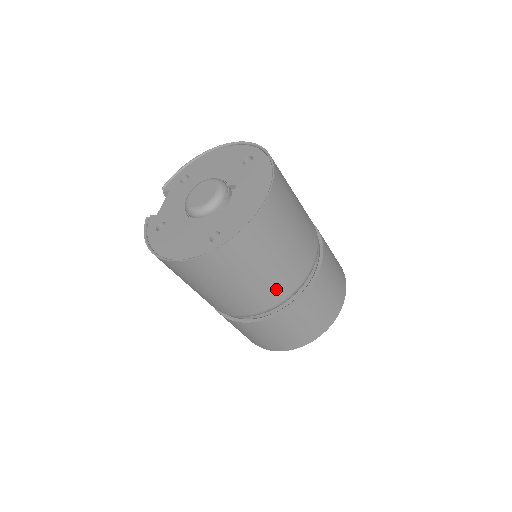
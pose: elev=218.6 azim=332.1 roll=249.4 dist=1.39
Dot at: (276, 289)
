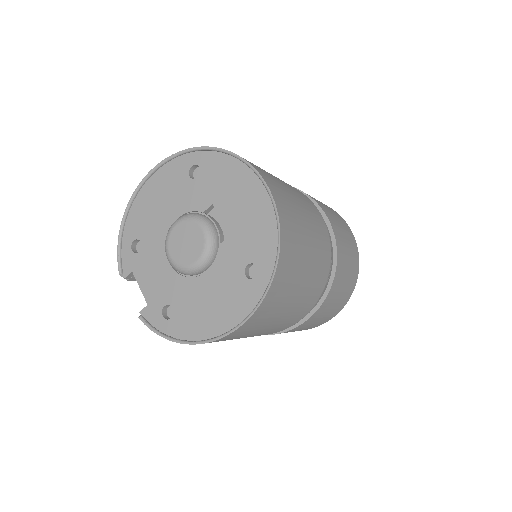
Dot at: (322, 267)
